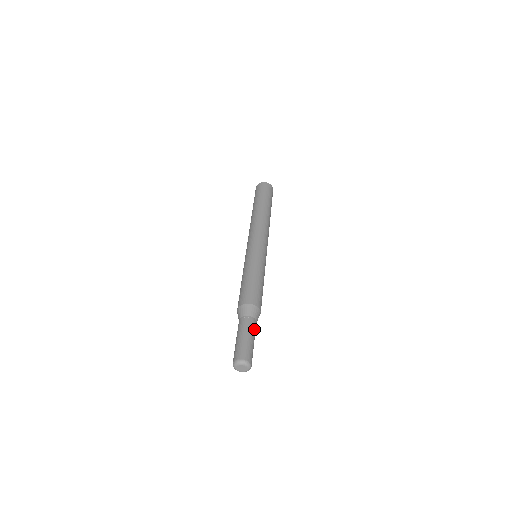
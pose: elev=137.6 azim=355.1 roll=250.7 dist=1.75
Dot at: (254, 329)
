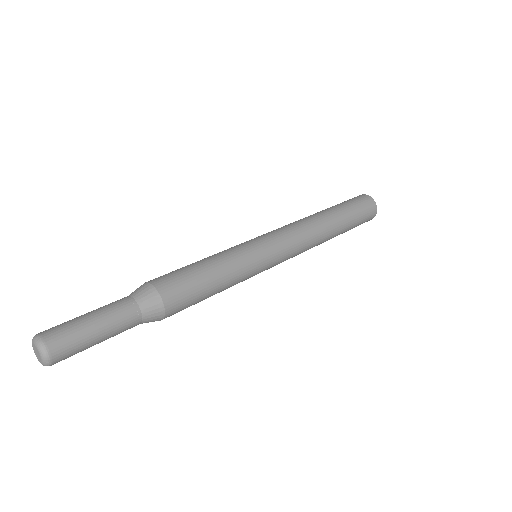
Dot at: (123, 326)
